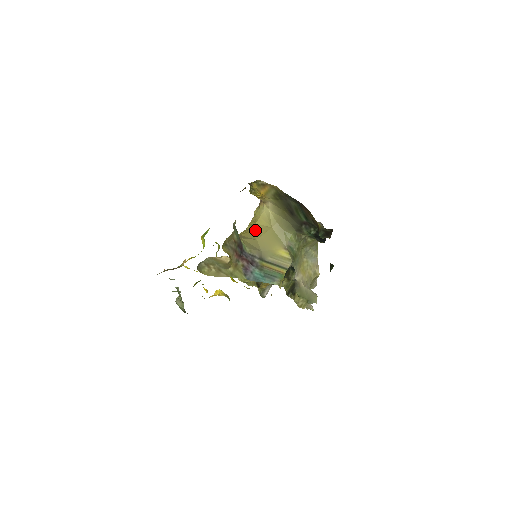
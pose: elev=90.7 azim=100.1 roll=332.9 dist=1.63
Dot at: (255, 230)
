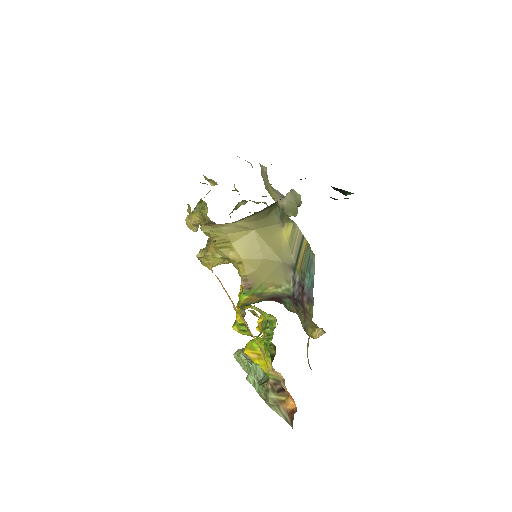
Dot at: (245, 252)
